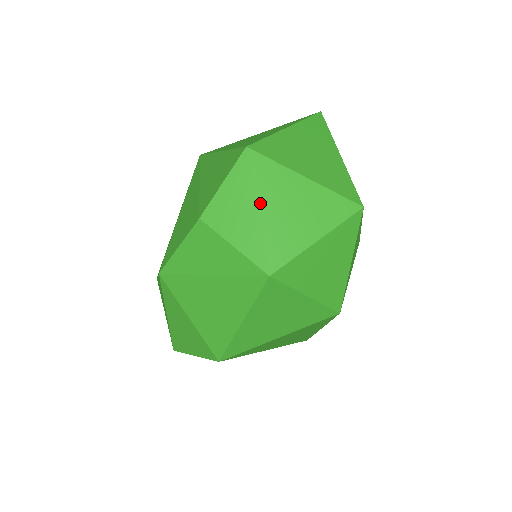
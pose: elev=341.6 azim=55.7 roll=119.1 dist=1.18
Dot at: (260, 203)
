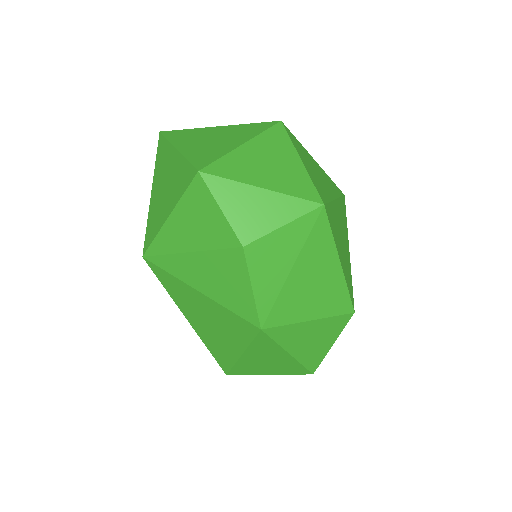
Dot at: (256, 184)
